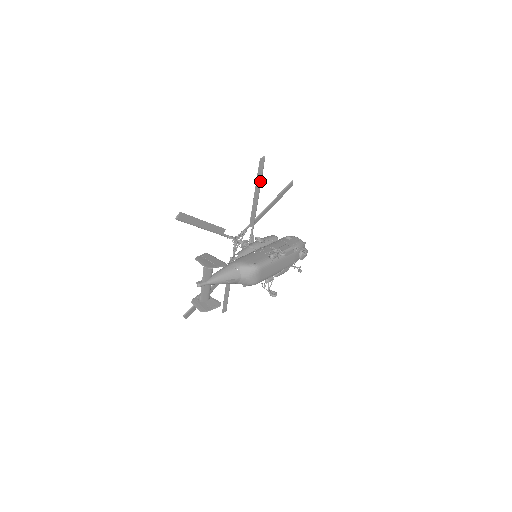
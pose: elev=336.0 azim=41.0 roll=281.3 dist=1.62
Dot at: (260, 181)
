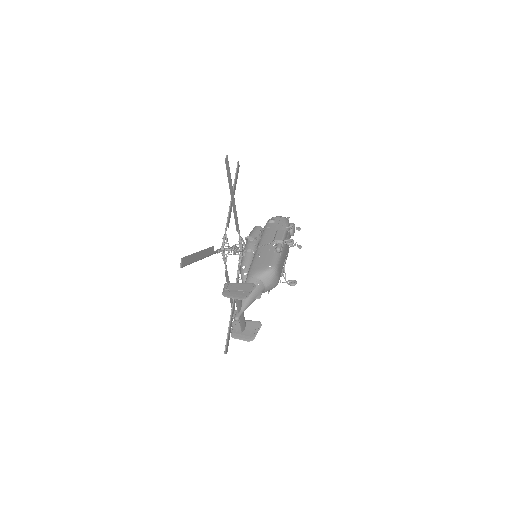
Dot at: (231, 182)
